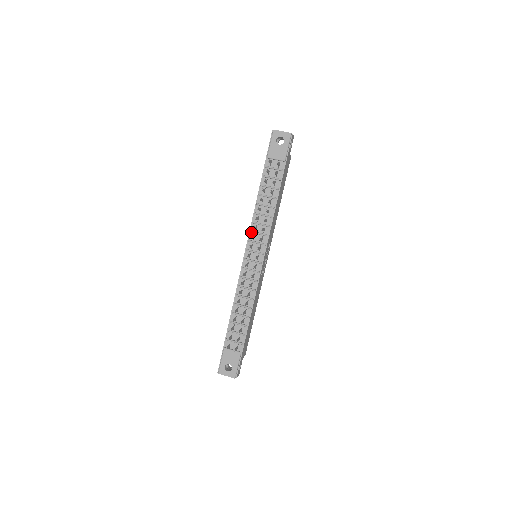
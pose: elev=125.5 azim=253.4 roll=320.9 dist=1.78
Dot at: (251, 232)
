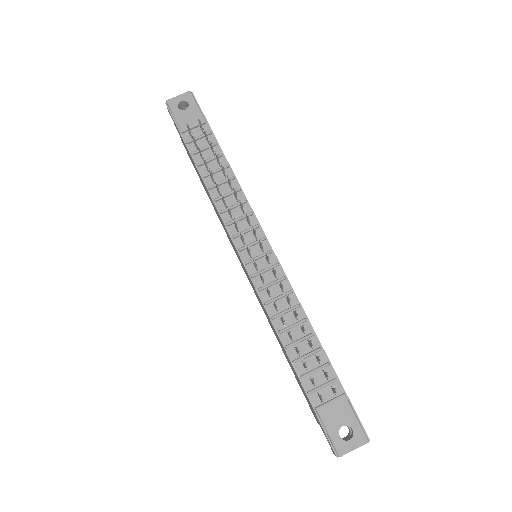
Dot at: (228, 224)
